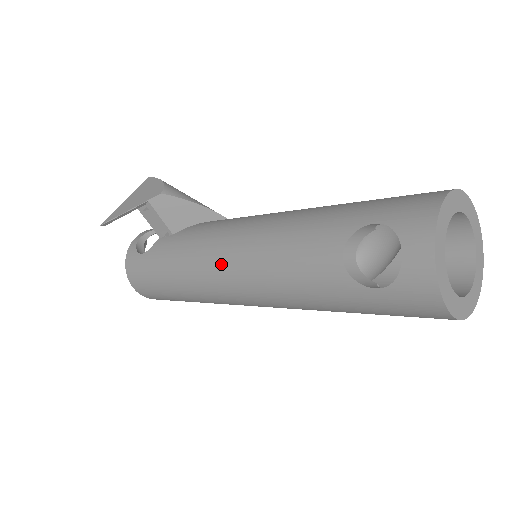
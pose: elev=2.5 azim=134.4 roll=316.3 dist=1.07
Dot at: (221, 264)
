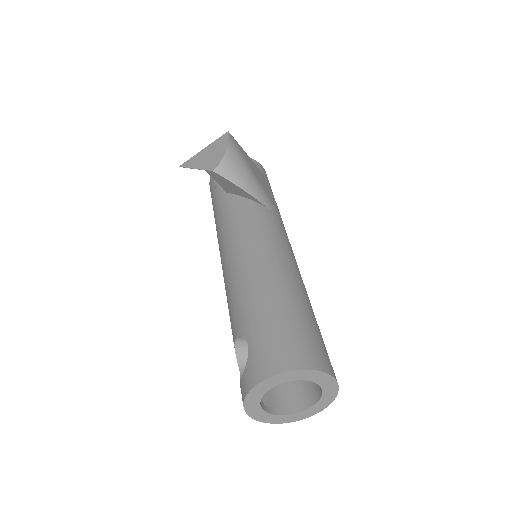
Dot at: (221, 257)
